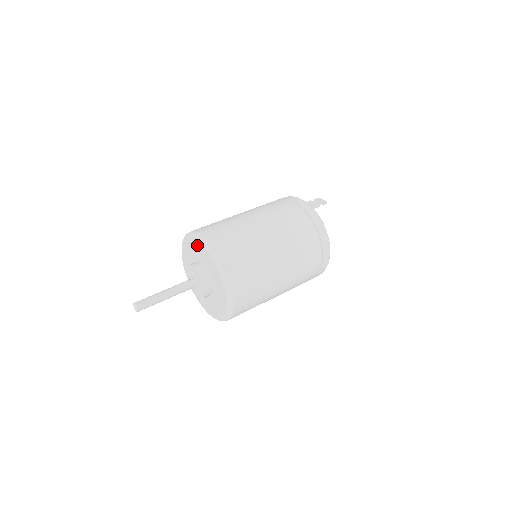
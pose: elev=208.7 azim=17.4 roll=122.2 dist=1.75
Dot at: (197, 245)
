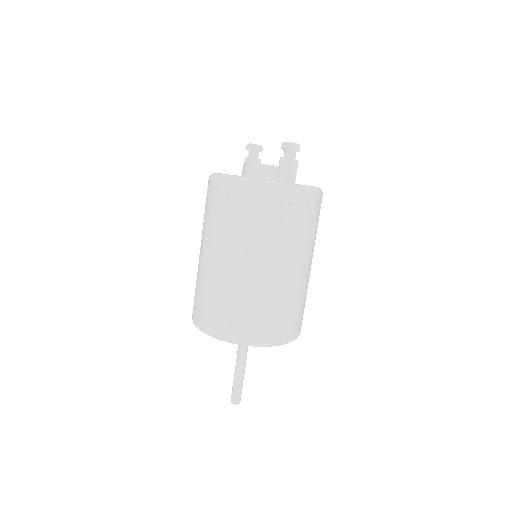
Dot at: occluded
